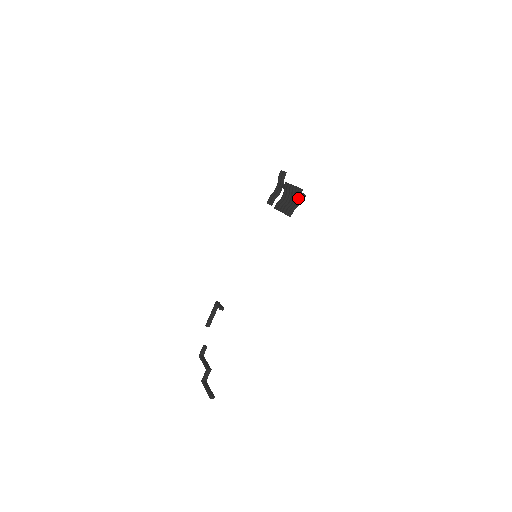
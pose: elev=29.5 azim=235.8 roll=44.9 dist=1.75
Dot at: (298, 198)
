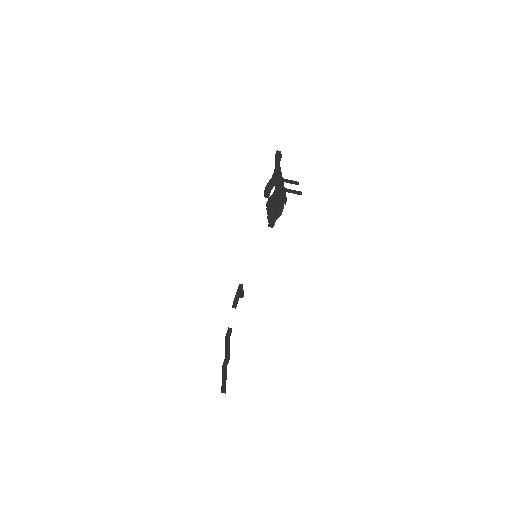
Dot at: (279, 205)
